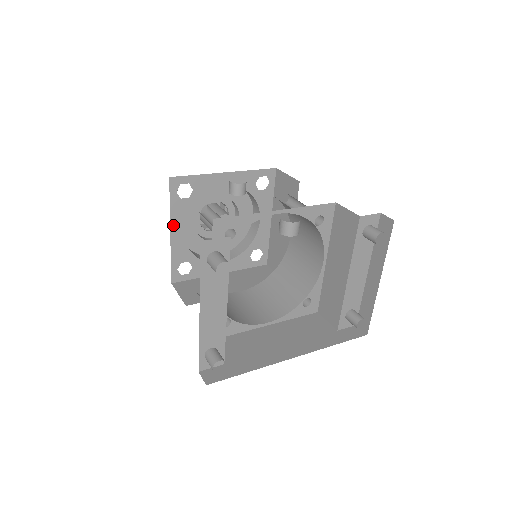
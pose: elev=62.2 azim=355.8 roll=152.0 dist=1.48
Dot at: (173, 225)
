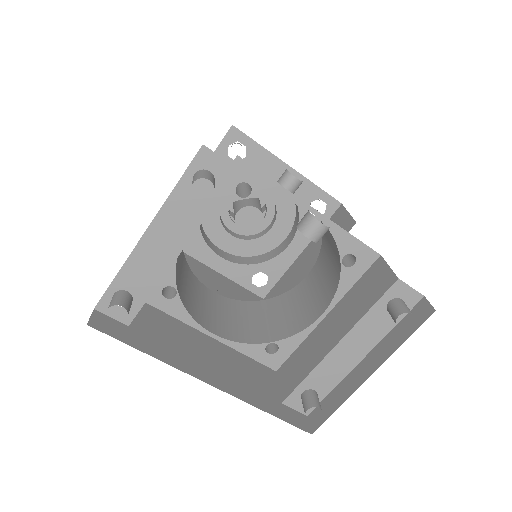
Dot at: occluded
